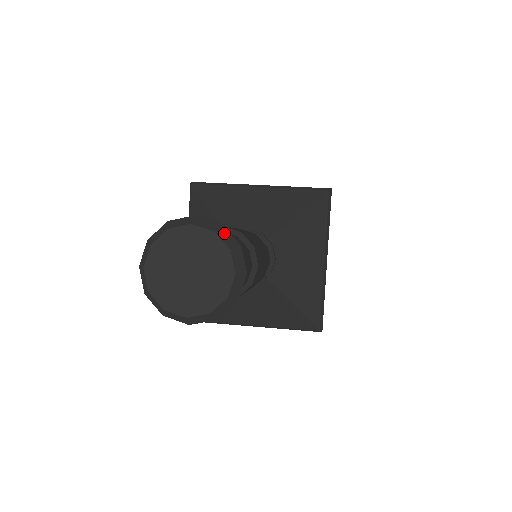
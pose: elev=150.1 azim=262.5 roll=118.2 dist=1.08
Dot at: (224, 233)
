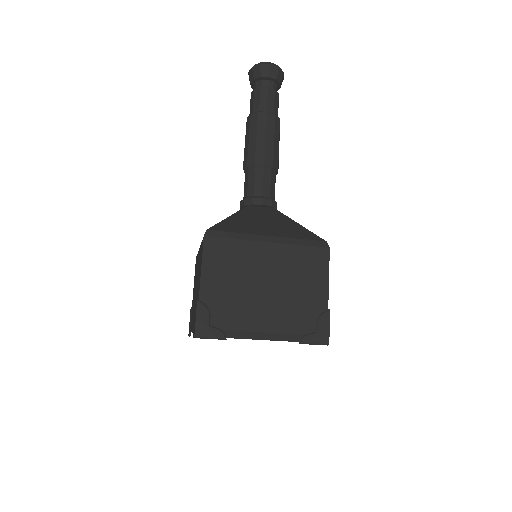
Dot at: occluded
